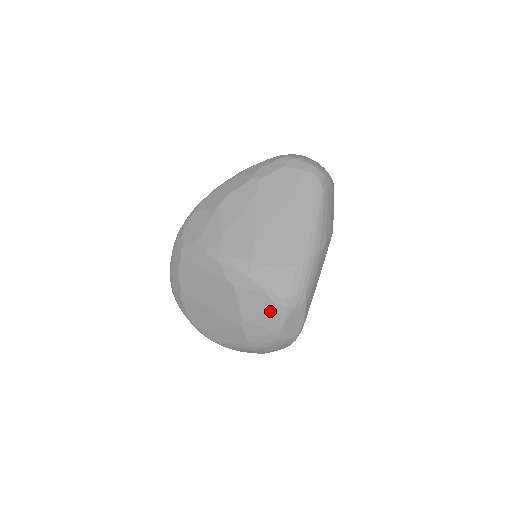
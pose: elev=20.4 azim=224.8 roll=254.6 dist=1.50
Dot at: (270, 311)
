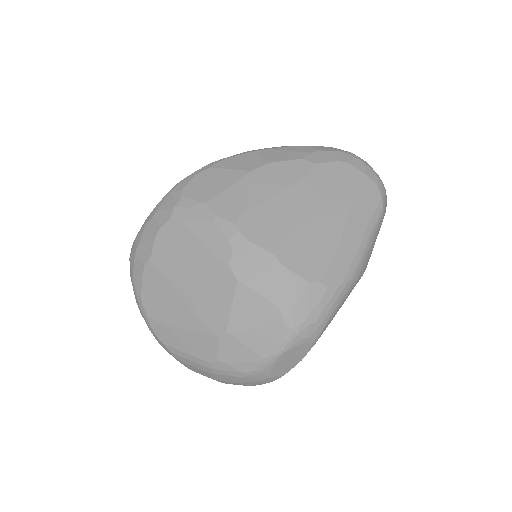
Dot at: (272, 332)
